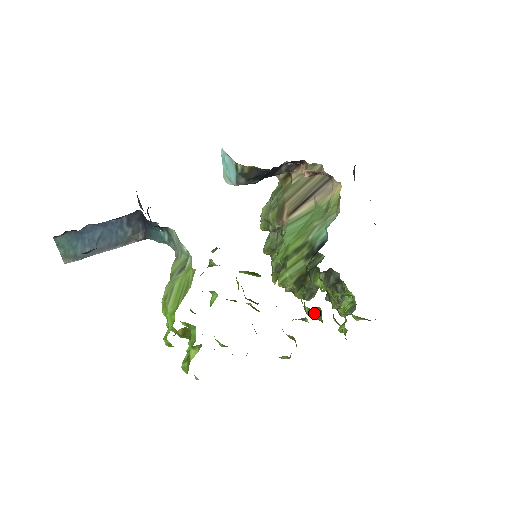
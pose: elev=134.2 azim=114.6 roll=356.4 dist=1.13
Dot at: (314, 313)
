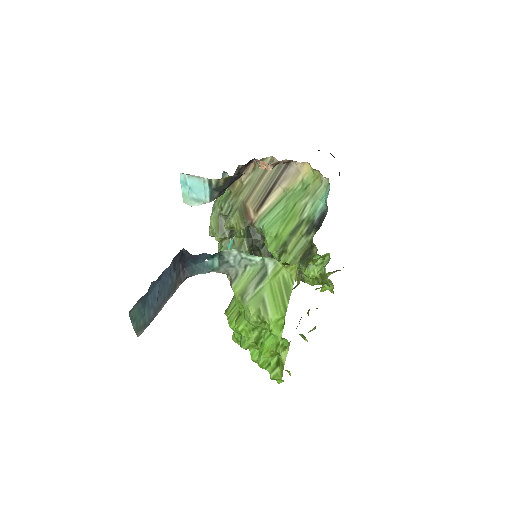
Dot at: (317, 280)
